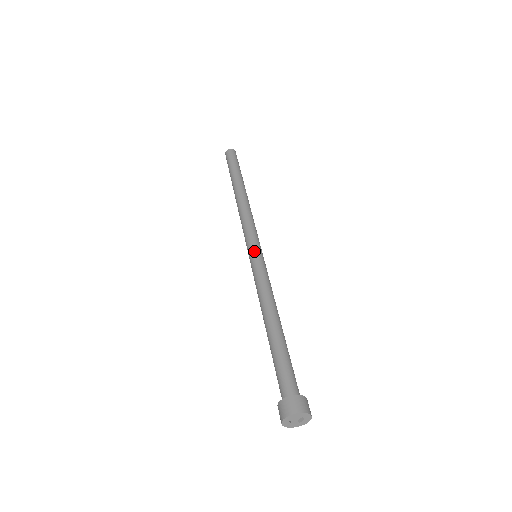
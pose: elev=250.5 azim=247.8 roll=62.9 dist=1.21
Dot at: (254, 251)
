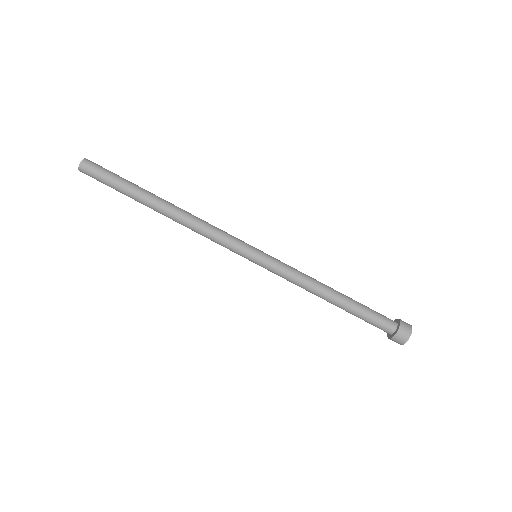
Dot at: (253, 262)
